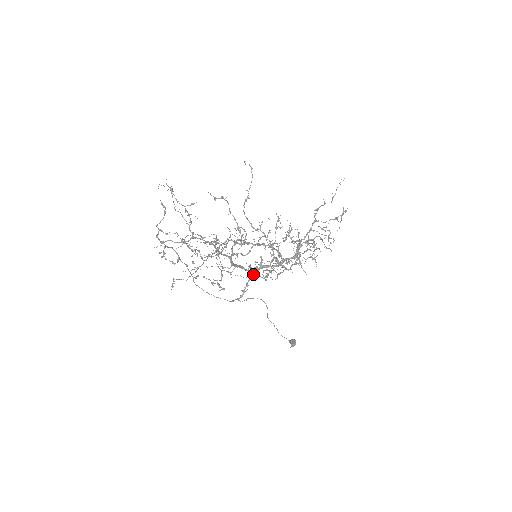
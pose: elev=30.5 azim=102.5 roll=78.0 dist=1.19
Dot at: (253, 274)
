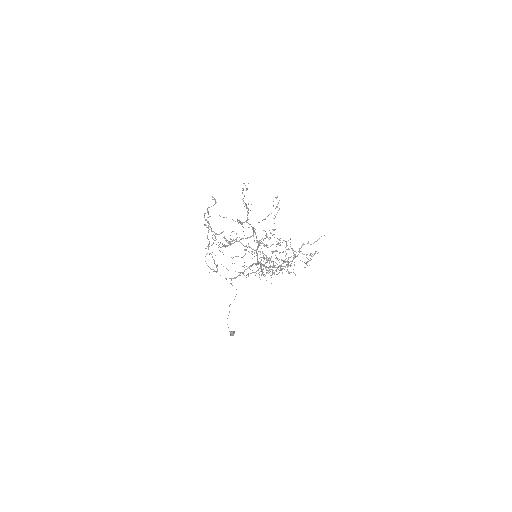
Dot at: (252, 265)
